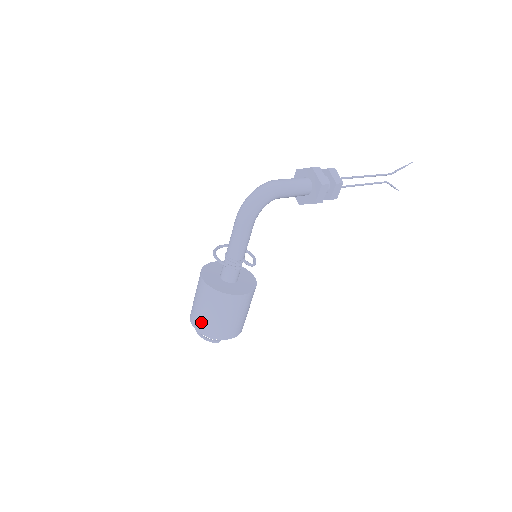
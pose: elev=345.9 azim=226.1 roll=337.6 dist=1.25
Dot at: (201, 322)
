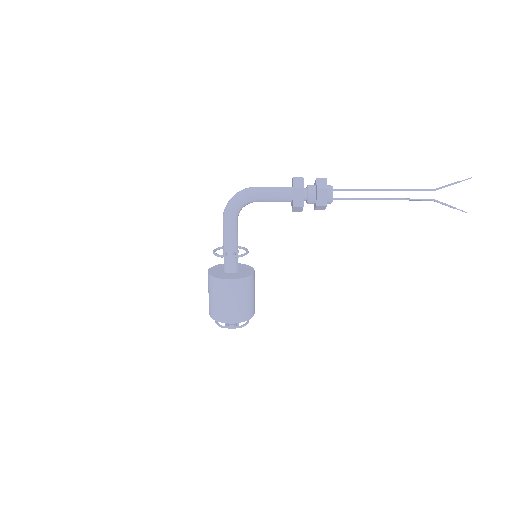
Dot at: (209, 305)
